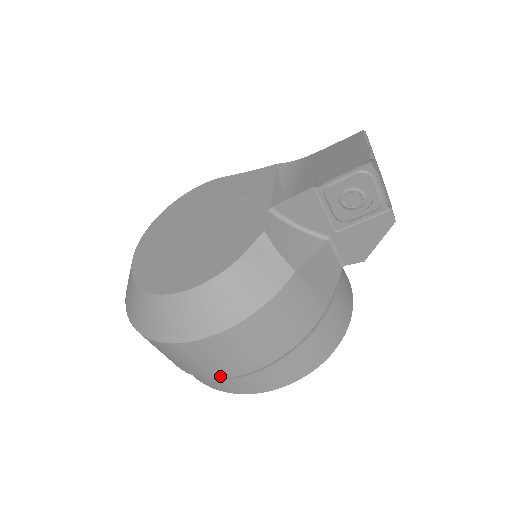
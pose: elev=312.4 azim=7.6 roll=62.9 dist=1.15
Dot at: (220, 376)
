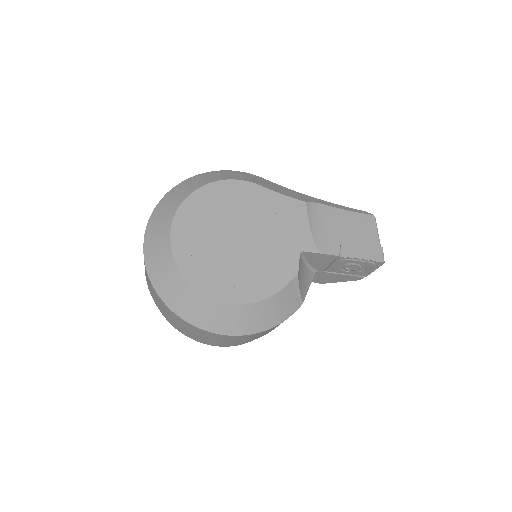
Dot at: (210, 342)
